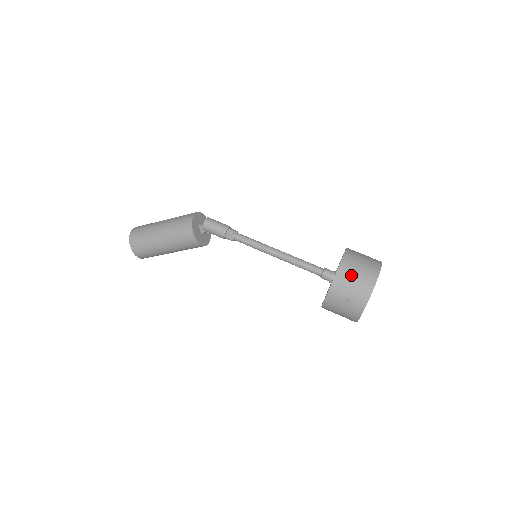
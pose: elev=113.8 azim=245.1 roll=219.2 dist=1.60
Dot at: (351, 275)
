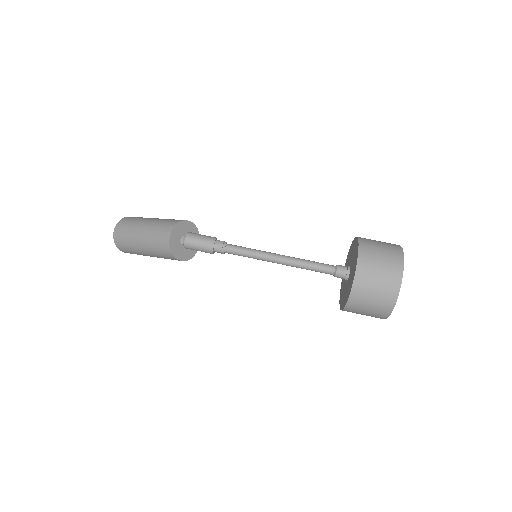
Dot at: (364, 303)
